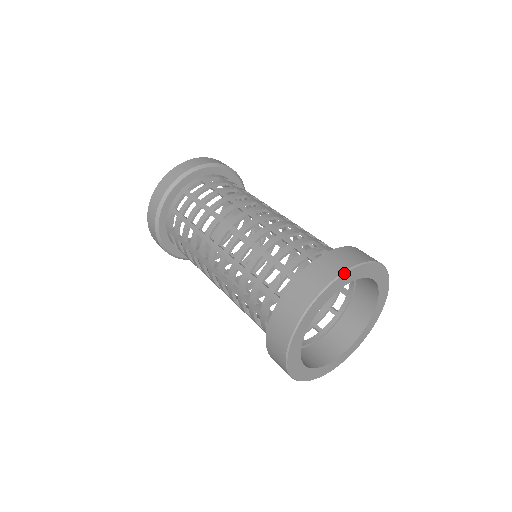
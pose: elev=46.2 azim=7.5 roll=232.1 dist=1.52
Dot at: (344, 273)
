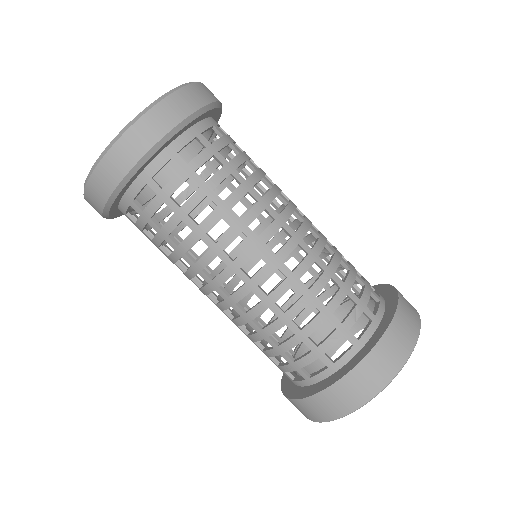
Dot at: occluded
